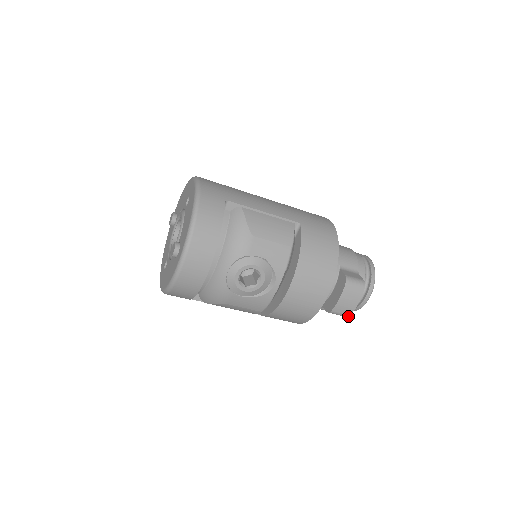
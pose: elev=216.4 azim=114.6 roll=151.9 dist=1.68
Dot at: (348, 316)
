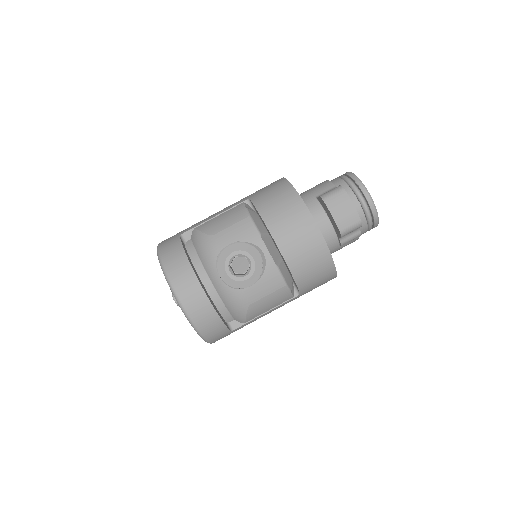
Dot at: (361, 223)
